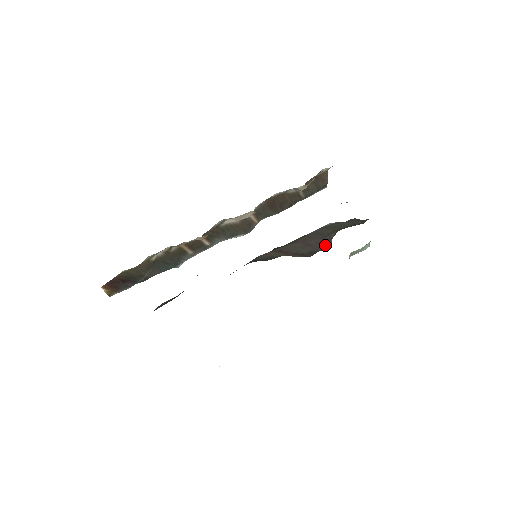
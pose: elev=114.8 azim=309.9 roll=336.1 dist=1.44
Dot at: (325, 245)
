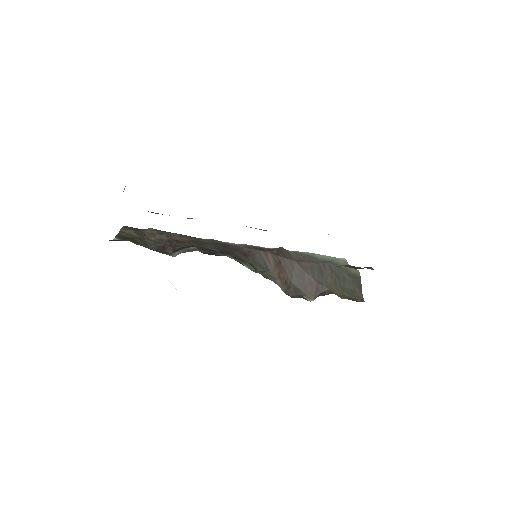
Dot at: (311, 293)
